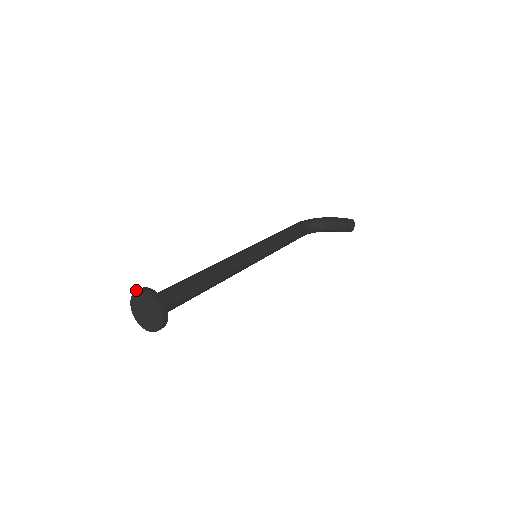
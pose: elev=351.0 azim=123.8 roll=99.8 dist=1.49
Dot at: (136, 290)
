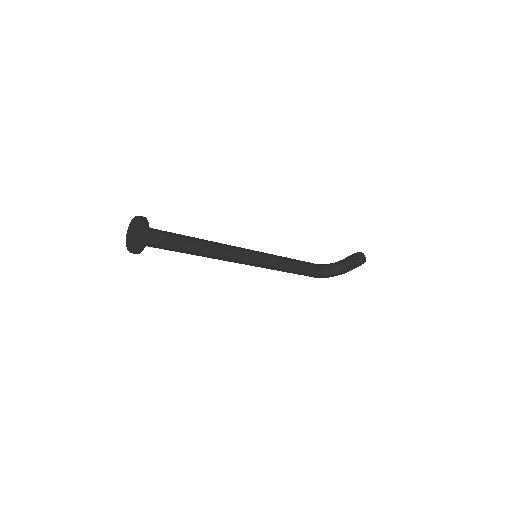
Dot at: (130, 222)
